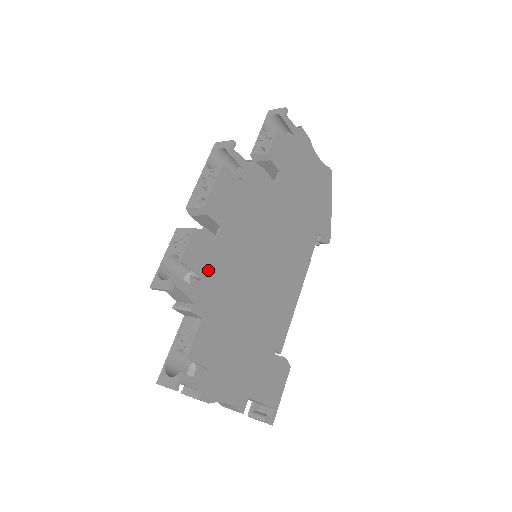
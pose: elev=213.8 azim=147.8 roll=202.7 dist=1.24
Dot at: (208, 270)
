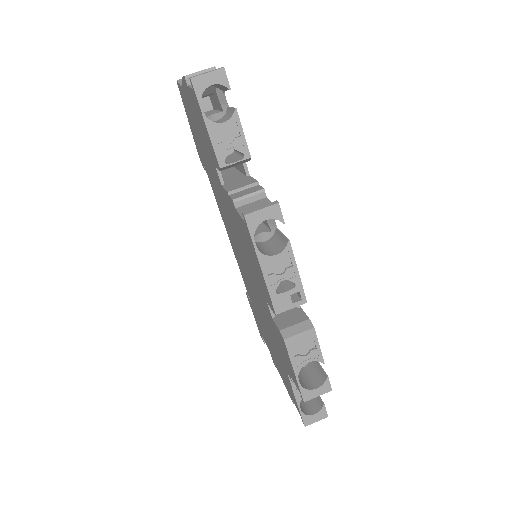
Dot at: occluded
